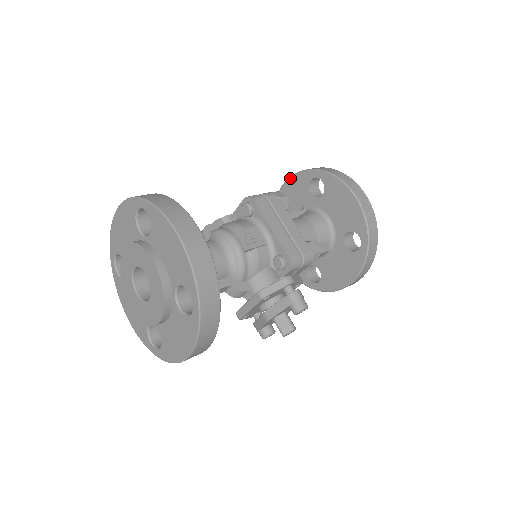
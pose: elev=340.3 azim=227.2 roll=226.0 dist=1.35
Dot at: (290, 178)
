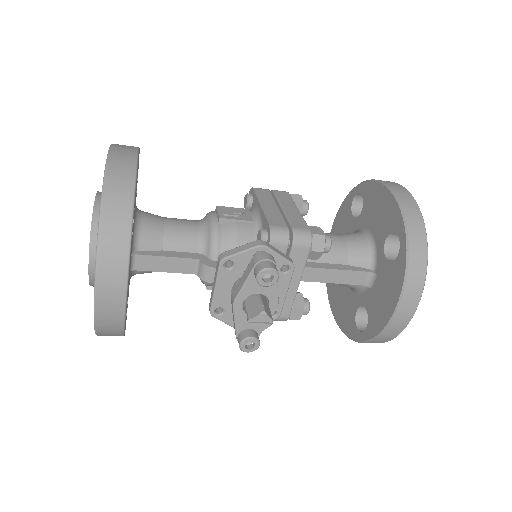
Dot at: (337, 212)
